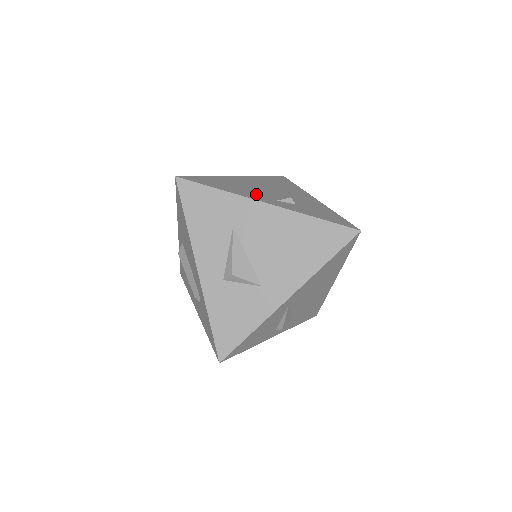
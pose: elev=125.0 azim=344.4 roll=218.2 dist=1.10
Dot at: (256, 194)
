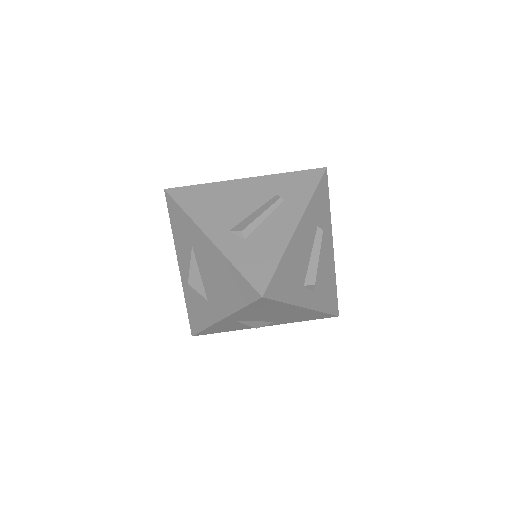
Dot at: (217, 219)
